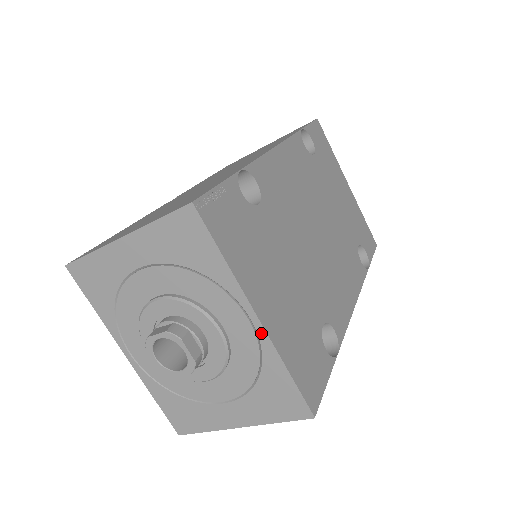
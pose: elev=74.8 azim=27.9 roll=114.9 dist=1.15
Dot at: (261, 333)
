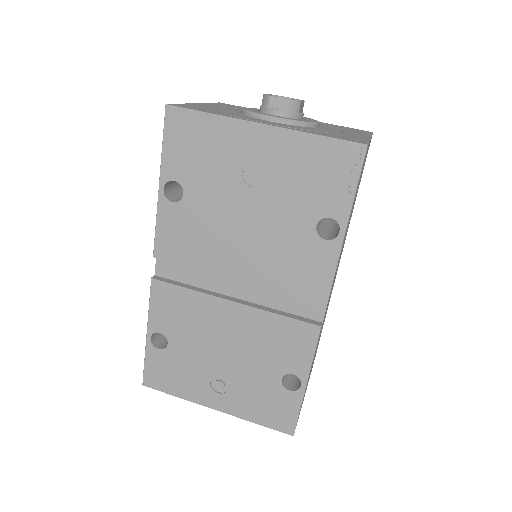
Dot at: occluded
